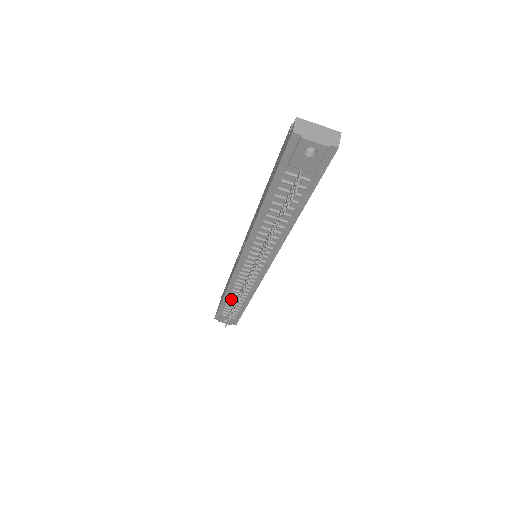
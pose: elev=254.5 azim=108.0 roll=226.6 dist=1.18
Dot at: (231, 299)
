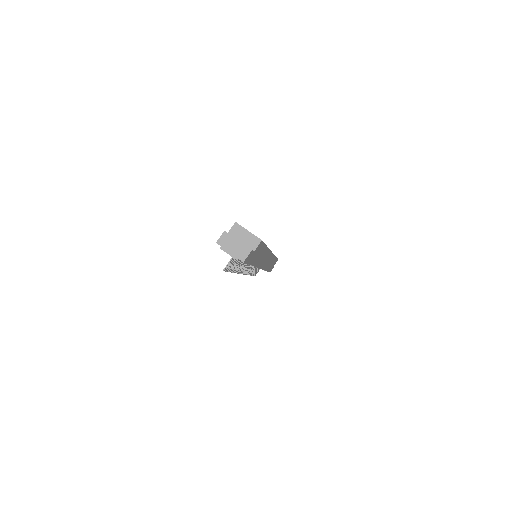
Dot at: occluded
